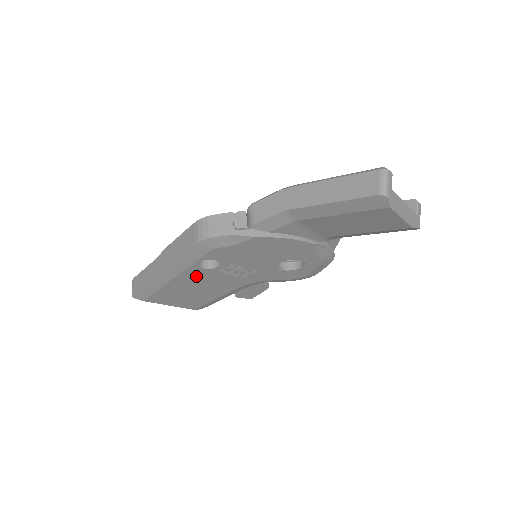
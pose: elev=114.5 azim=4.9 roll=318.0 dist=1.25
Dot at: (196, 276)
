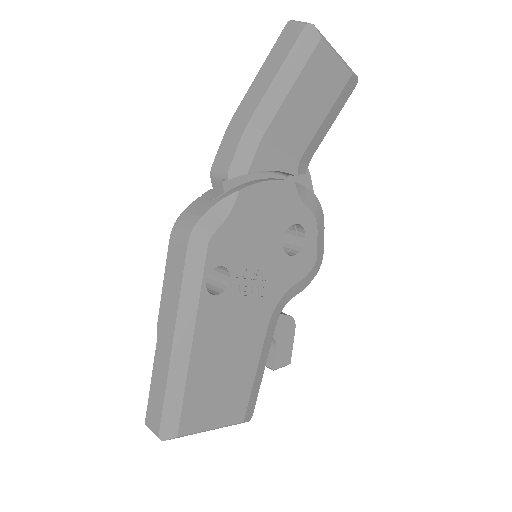
Dot at: (215, 322)
